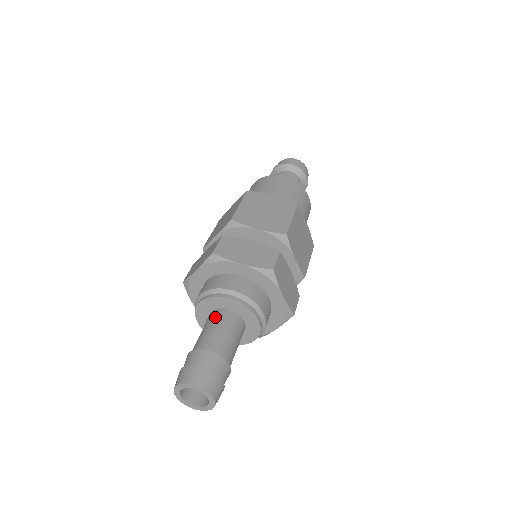
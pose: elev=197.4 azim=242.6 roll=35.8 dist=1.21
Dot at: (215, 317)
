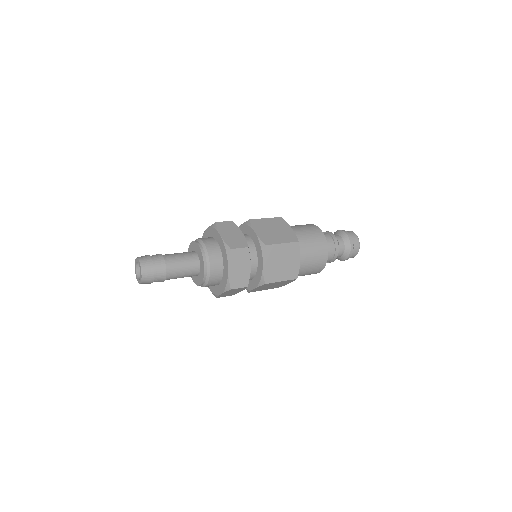
Dot at: (188, 252)
